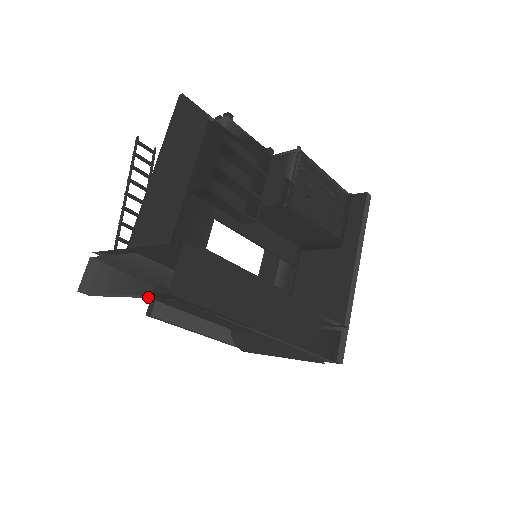
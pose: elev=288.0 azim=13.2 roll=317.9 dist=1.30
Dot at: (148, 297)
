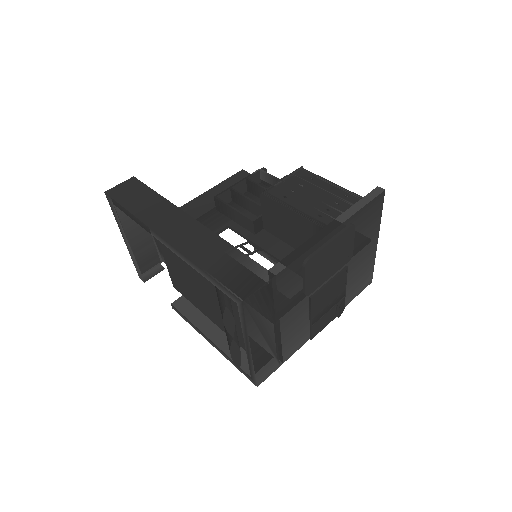
Dot at: (121, 225)
